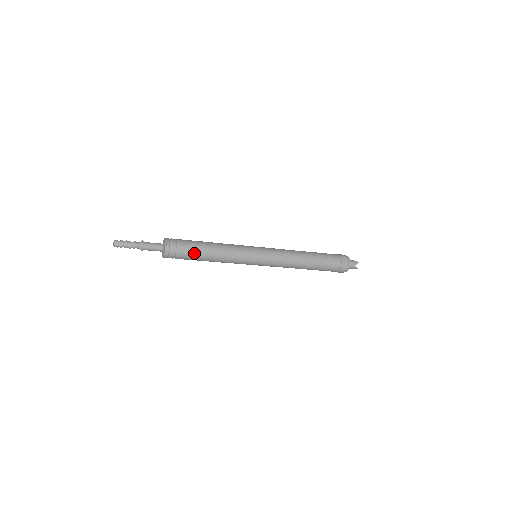
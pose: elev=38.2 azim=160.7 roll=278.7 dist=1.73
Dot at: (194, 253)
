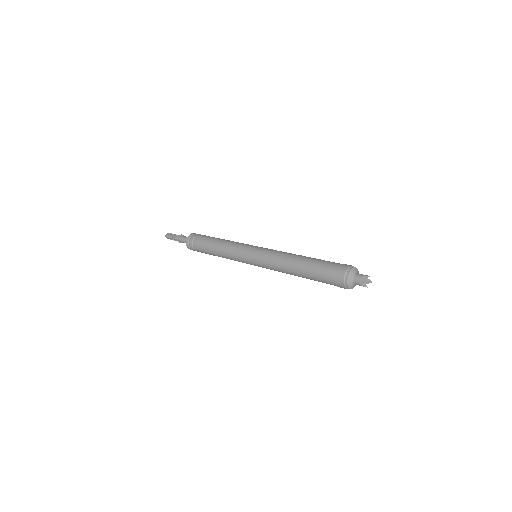
Dot at: (205, 240)
